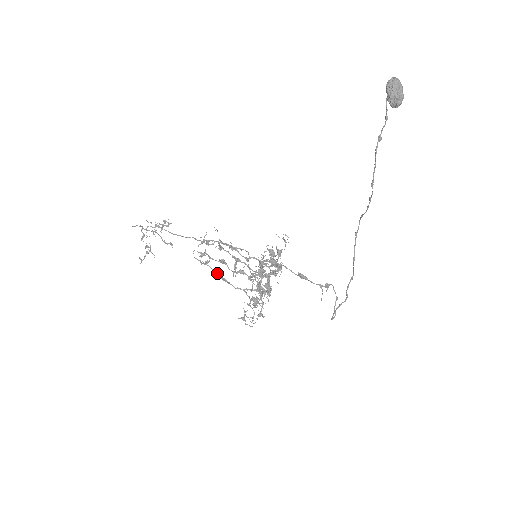
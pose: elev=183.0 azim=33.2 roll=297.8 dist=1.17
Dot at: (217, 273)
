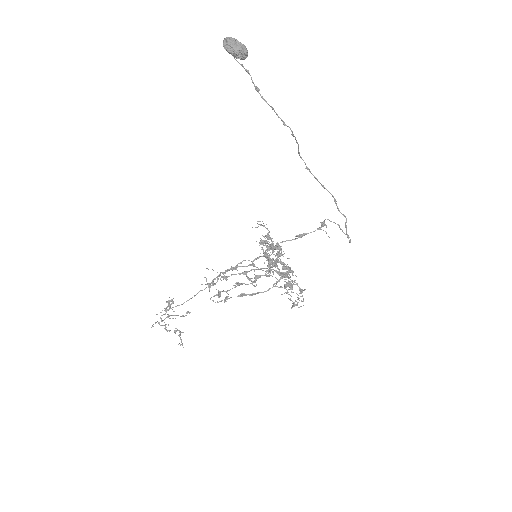
Dot at: (243, 295)
